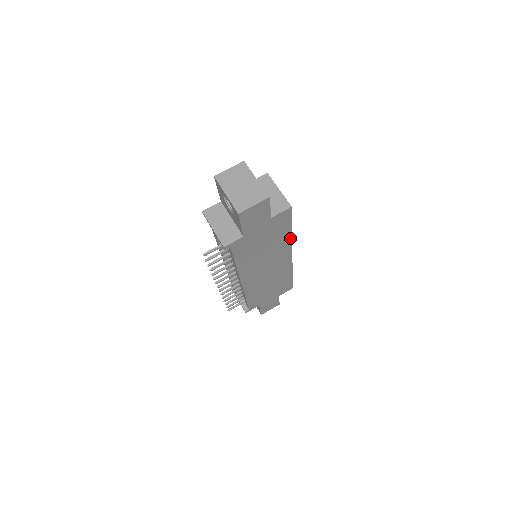
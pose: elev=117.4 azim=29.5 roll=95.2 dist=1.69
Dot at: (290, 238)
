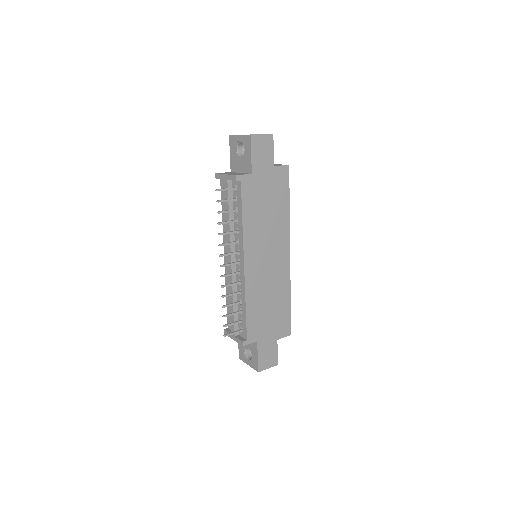
Dot at: (288, 218)
